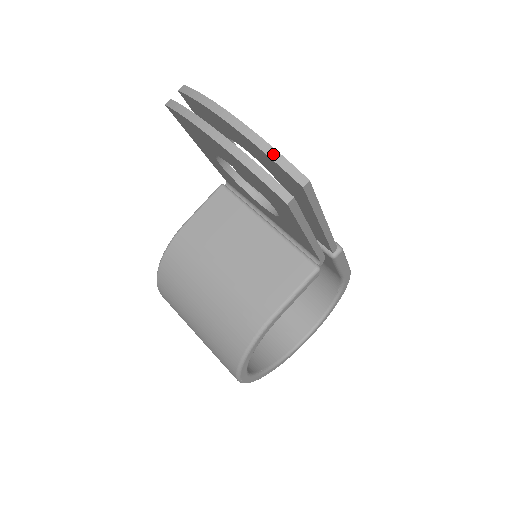
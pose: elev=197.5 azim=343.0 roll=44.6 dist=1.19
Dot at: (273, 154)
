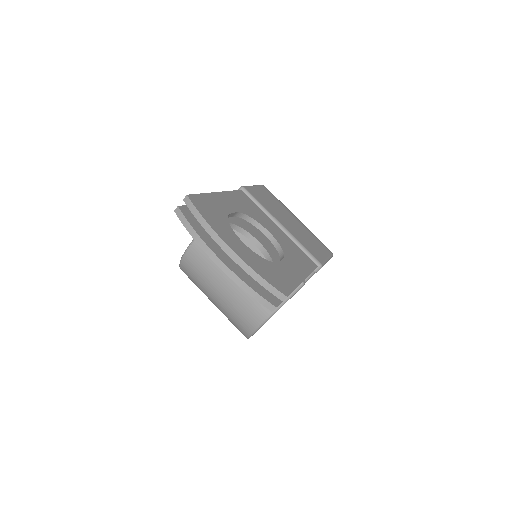
Dot at: (260, 281)
